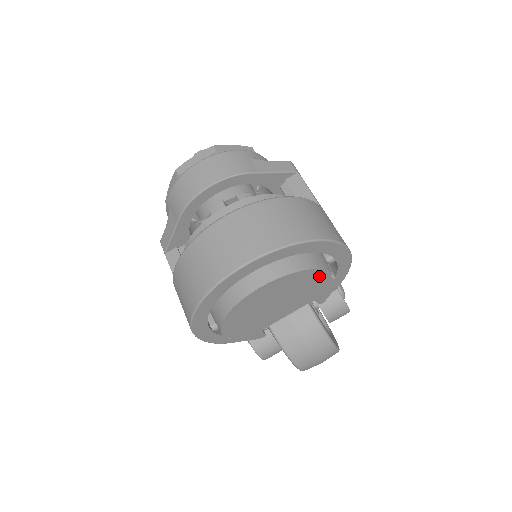
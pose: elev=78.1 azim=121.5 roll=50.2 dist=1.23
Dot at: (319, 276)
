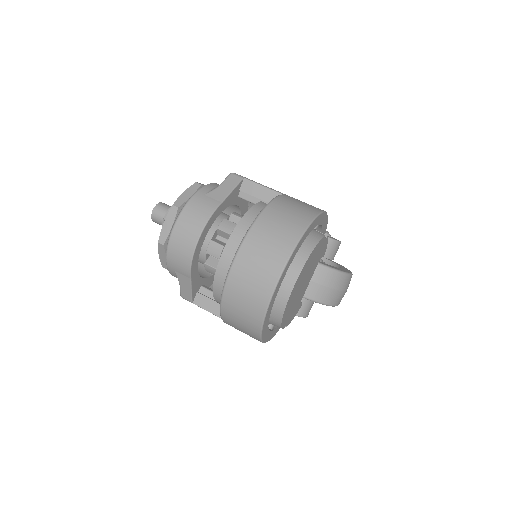
Dot at: (319, 245)
